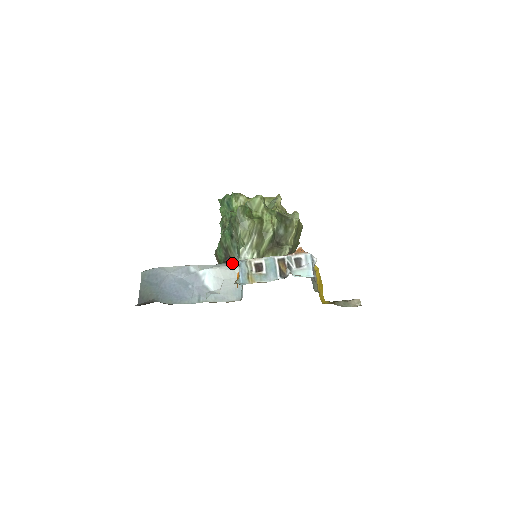
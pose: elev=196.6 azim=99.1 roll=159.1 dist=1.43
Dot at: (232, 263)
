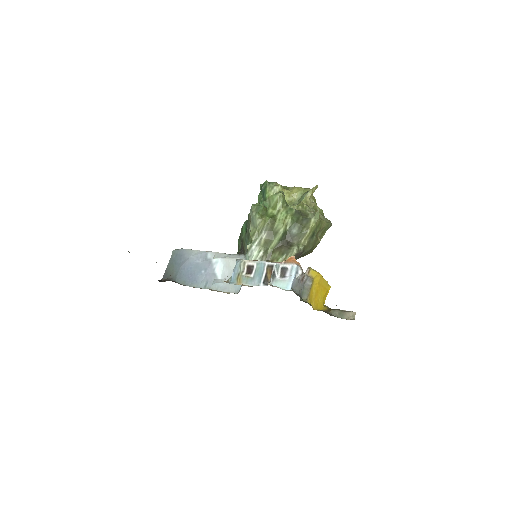
Dot at: (243, 256)
